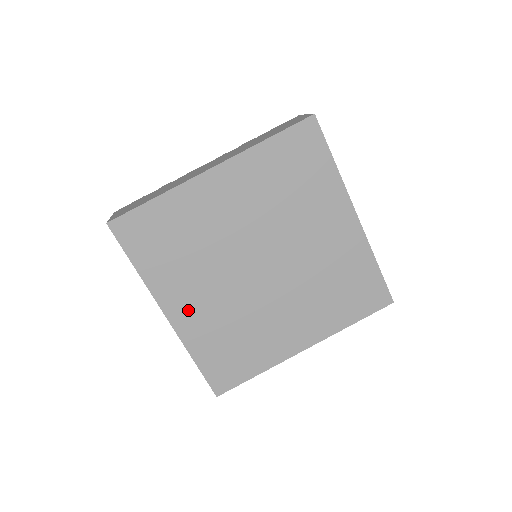
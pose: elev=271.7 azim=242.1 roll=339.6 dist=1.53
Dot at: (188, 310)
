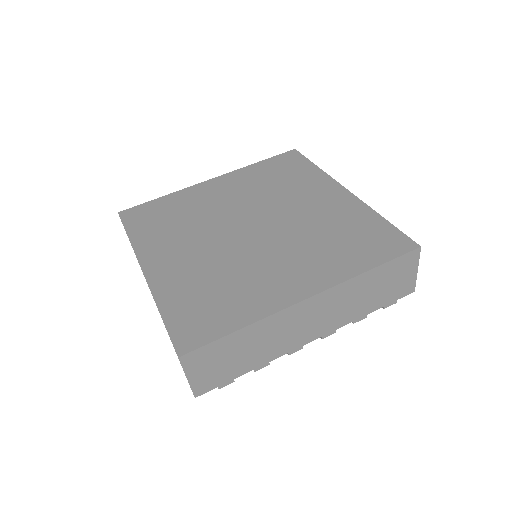
Dot at: (167, 264)
